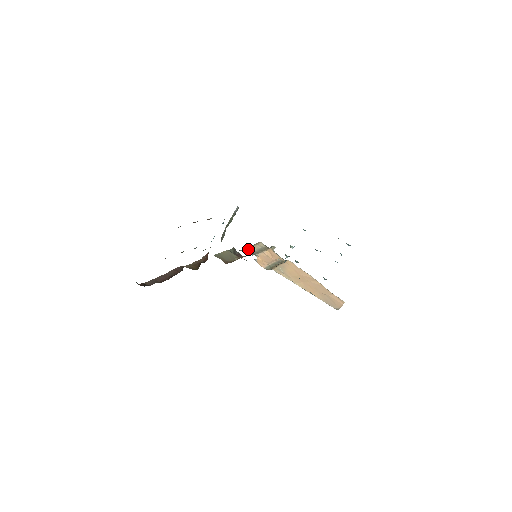
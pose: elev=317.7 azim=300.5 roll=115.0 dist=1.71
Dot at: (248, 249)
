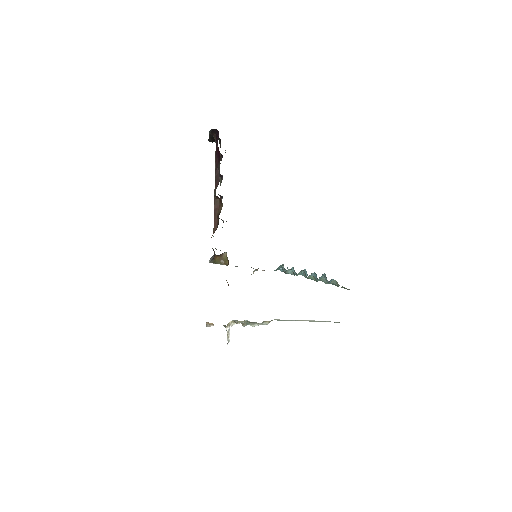
Dot at: occluded
